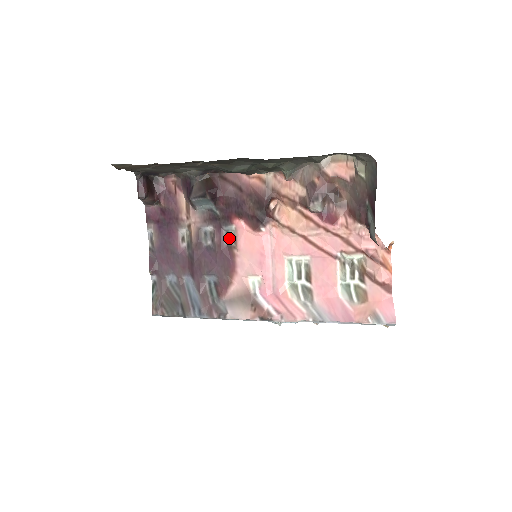
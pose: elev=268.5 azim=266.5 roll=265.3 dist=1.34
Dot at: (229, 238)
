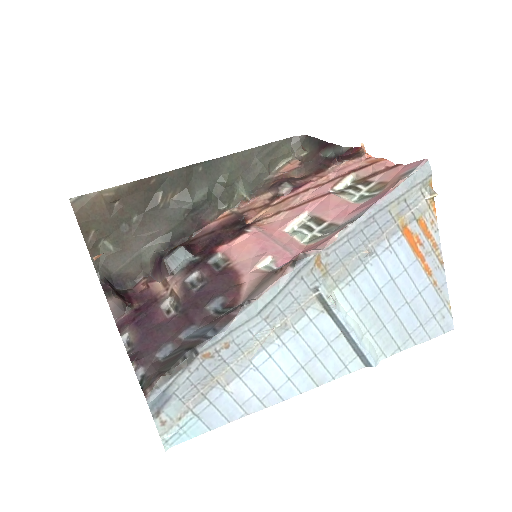
Dot at: (219, 265)
